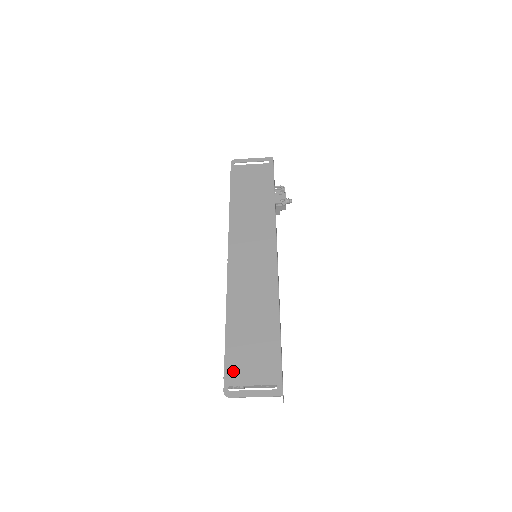
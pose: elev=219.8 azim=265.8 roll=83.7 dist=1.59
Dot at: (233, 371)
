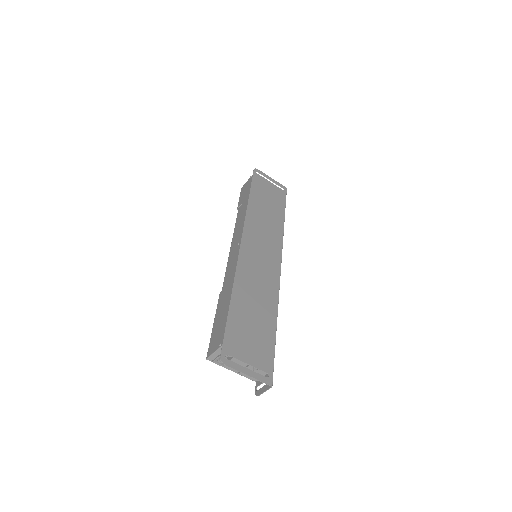
Dot at: (232, 342)
